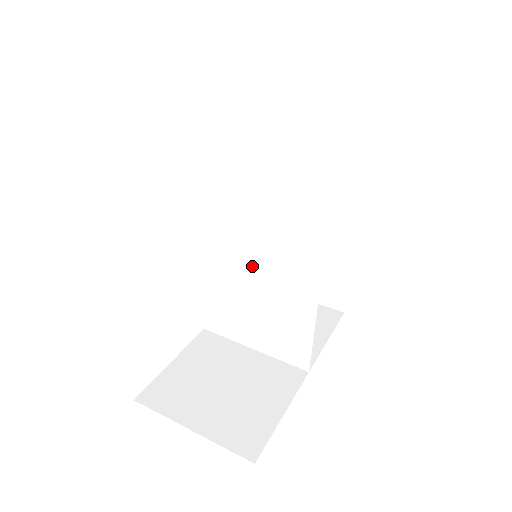
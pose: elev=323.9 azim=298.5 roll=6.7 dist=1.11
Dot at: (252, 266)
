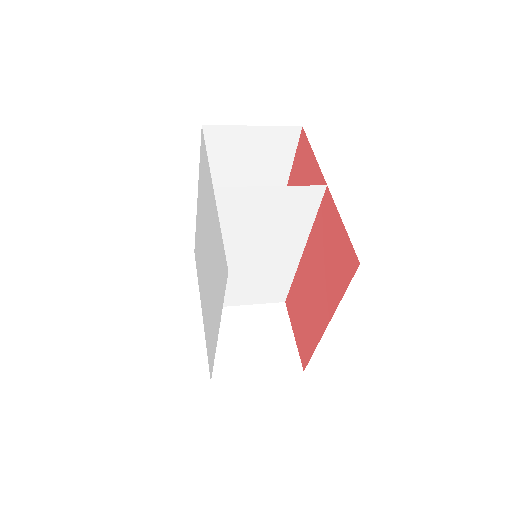
Dot at: (251, 262)
